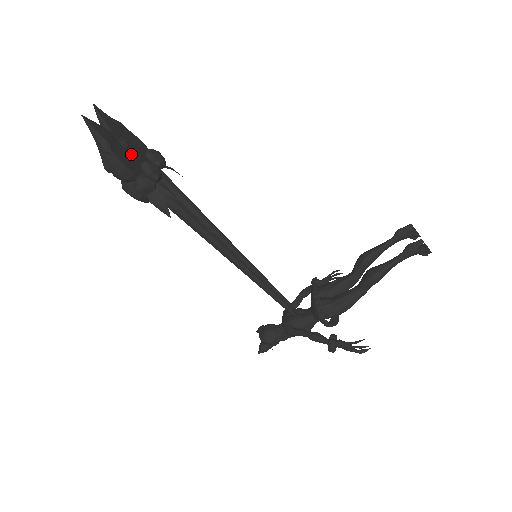
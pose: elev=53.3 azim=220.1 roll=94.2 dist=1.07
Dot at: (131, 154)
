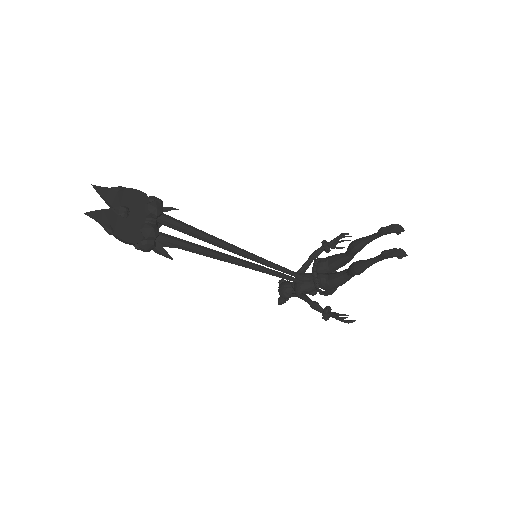
Dot at: (131, 220)
